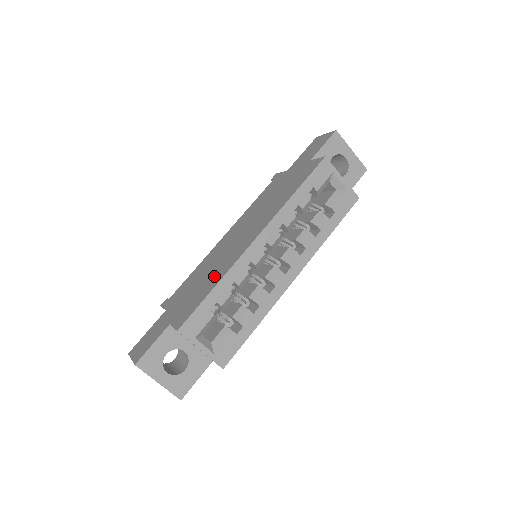
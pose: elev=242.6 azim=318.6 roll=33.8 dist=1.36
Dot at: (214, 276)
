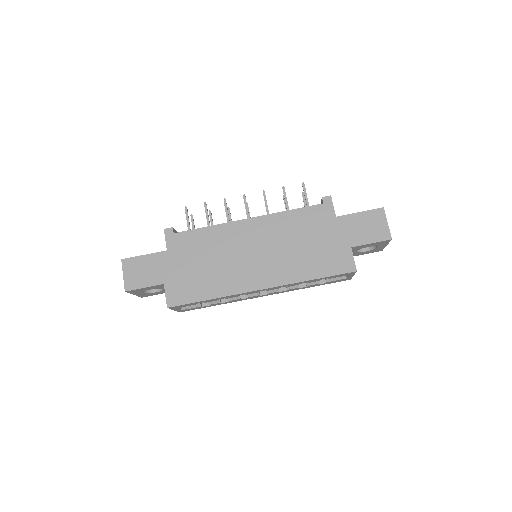
Dot at: (215, 281)
